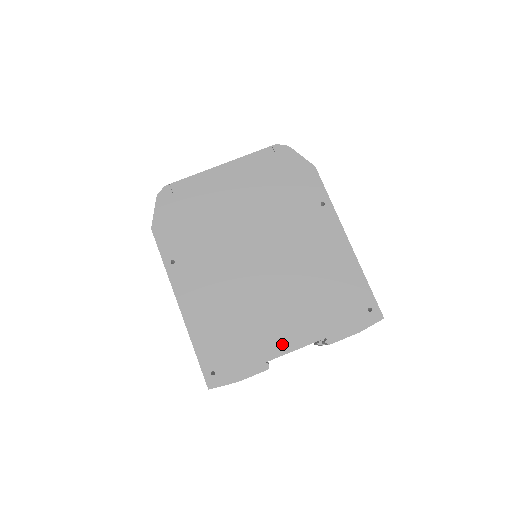
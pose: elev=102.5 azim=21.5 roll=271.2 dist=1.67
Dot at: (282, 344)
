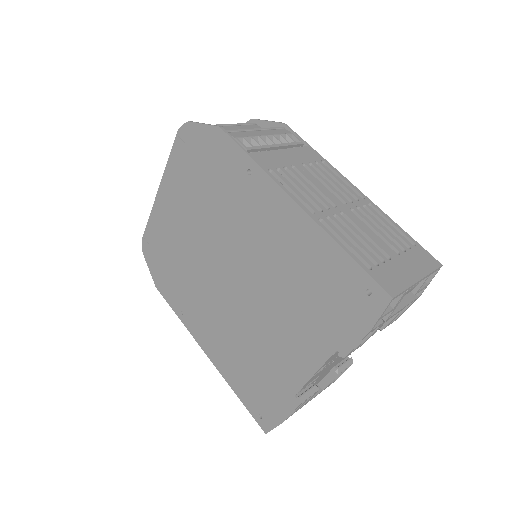
Dot at: (298, 371)
